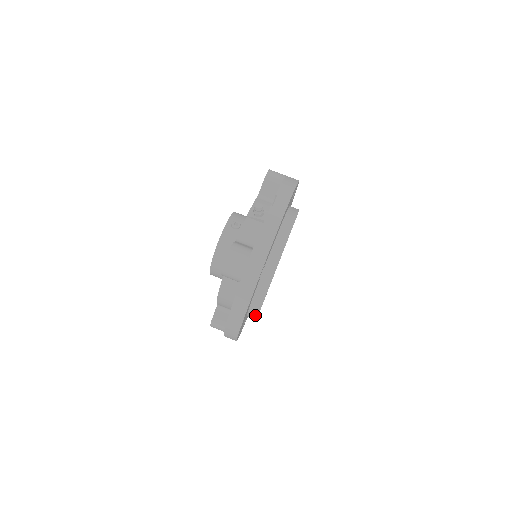
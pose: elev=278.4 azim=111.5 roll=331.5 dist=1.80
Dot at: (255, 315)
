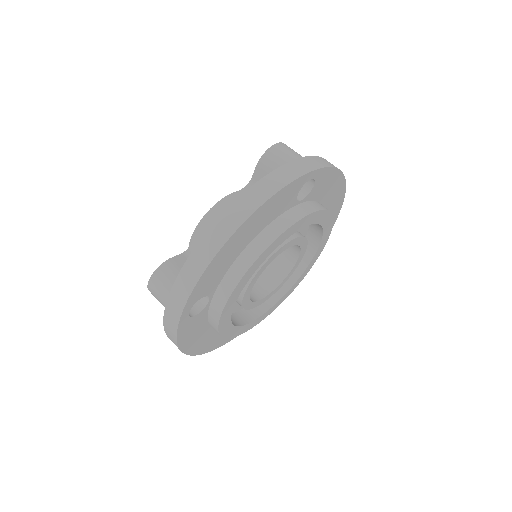
Dot at: (249, 262)
